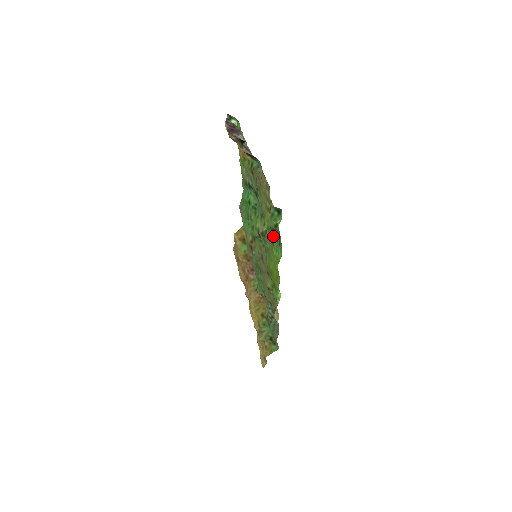
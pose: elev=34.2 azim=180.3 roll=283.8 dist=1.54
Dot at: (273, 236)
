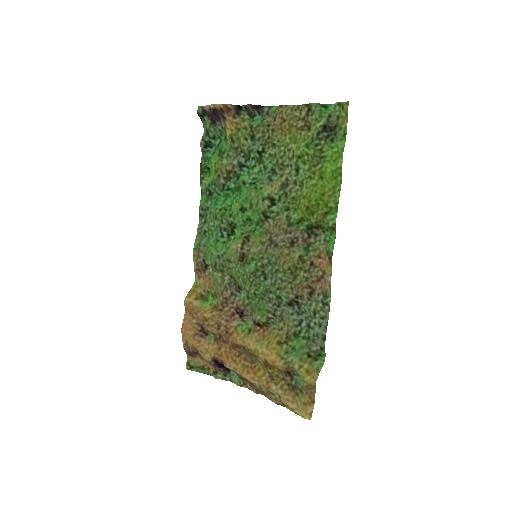
Dot at: (319, 144)
